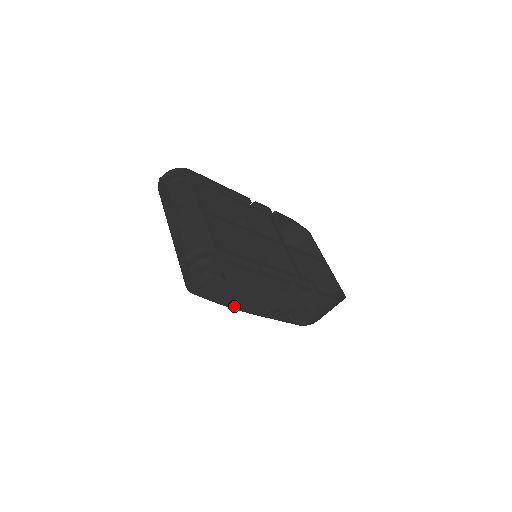
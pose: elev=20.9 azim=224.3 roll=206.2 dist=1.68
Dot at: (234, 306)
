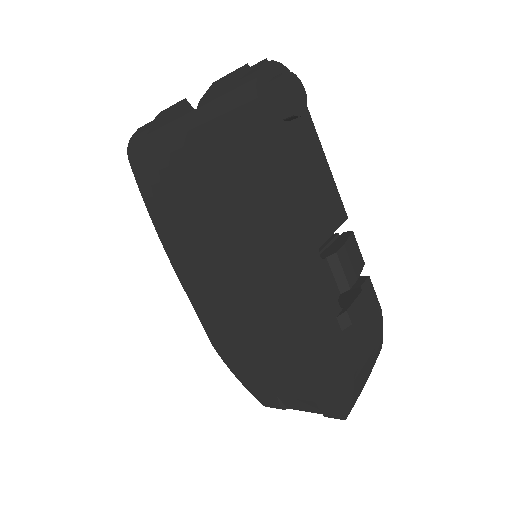
Dot at: (291, 193)
